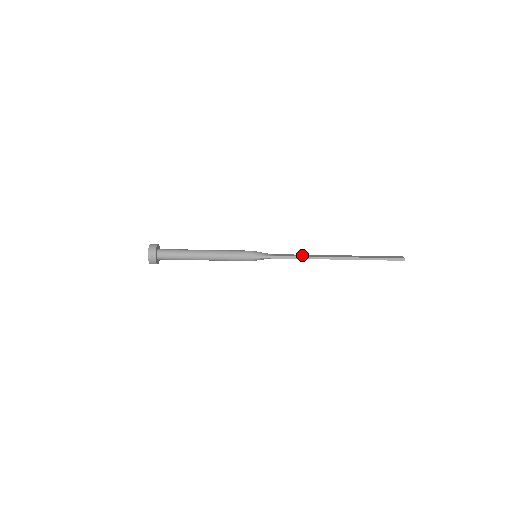
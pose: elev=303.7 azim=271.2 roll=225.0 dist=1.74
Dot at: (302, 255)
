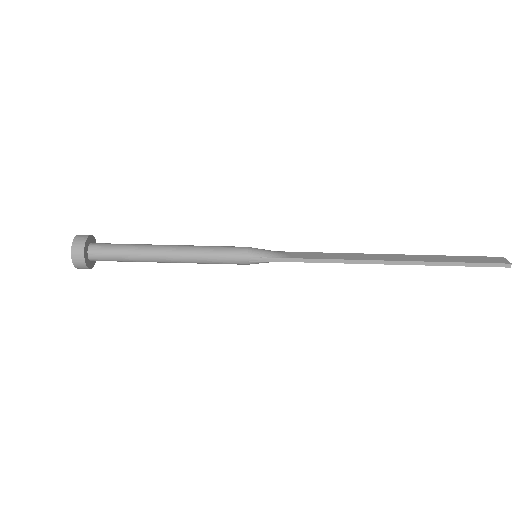
Dot at: (334, 255)
